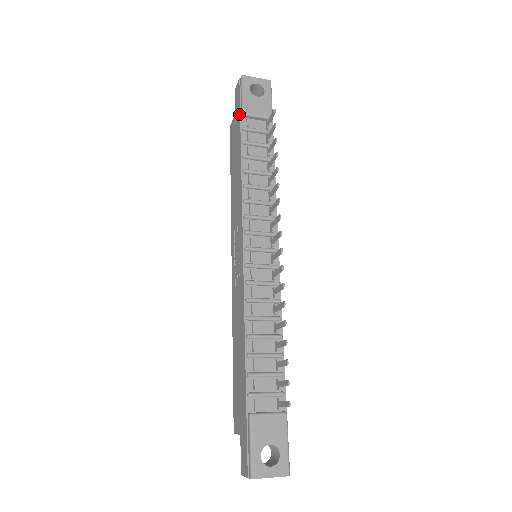
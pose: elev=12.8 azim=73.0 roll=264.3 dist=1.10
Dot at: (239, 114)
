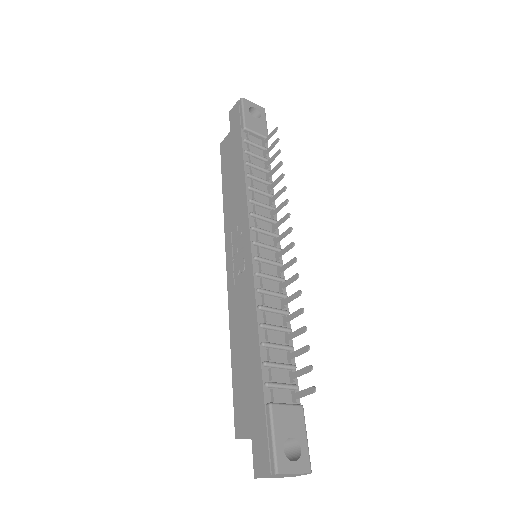
Dot at: (239, 128)
